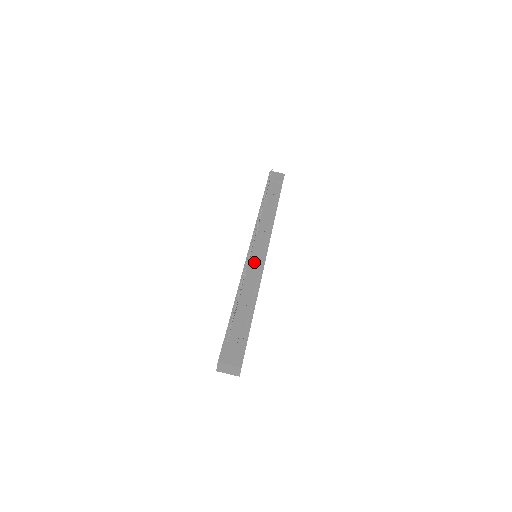
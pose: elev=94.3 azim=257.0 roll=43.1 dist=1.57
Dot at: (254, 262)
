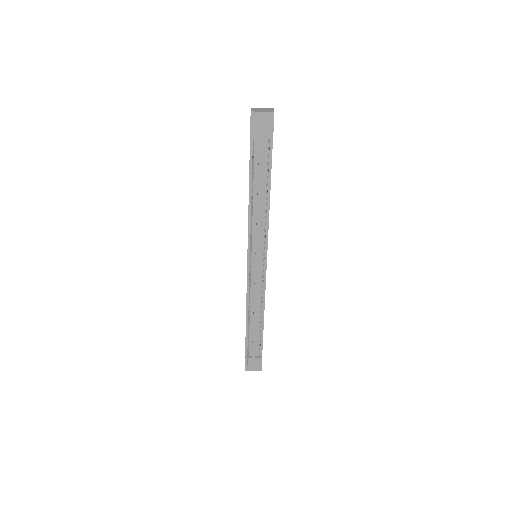
Dot at: (255, 285)
